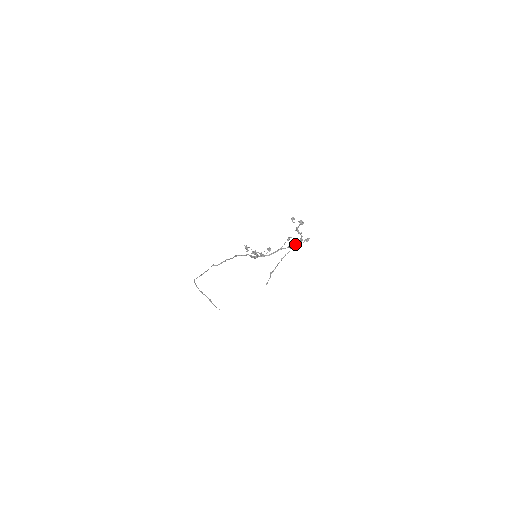
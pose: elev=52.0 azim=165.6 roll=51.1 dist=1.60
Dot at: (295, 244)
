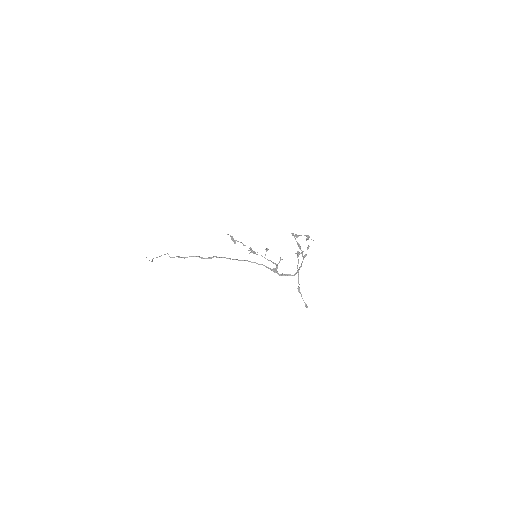
Dot at: (298, 251)
